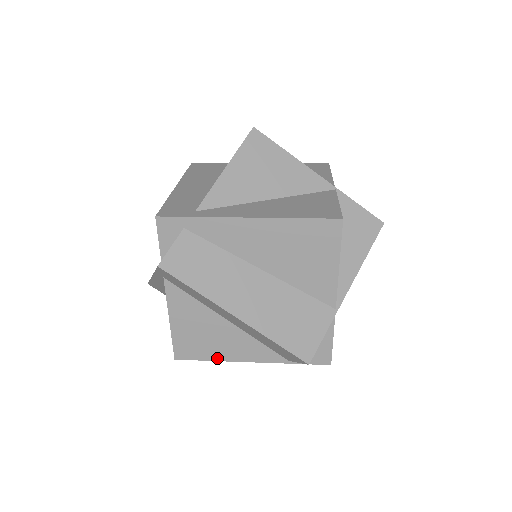
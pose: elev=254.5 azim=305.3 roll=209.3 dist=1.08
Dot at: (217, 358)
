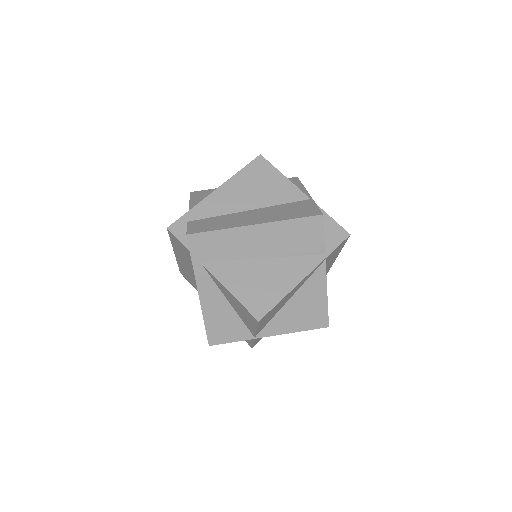
Dot at: (283, 294)
